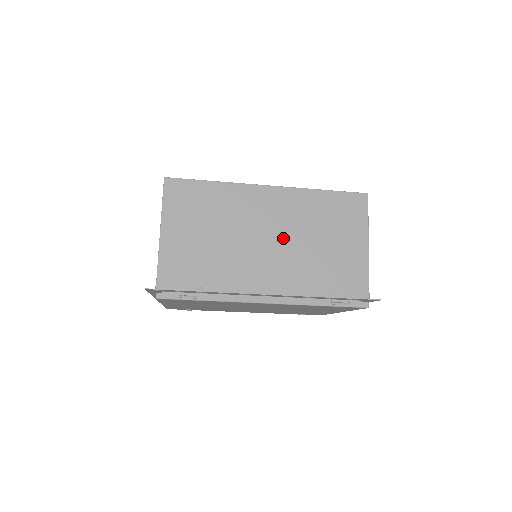
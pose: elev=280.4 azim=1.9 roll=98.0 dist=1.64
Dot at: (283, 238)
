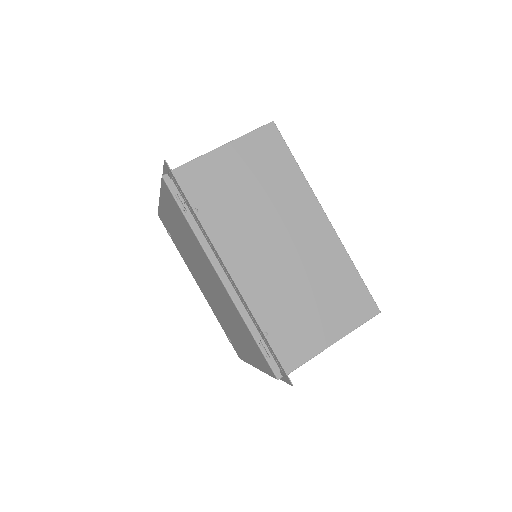
Dot at: (289, 258)
